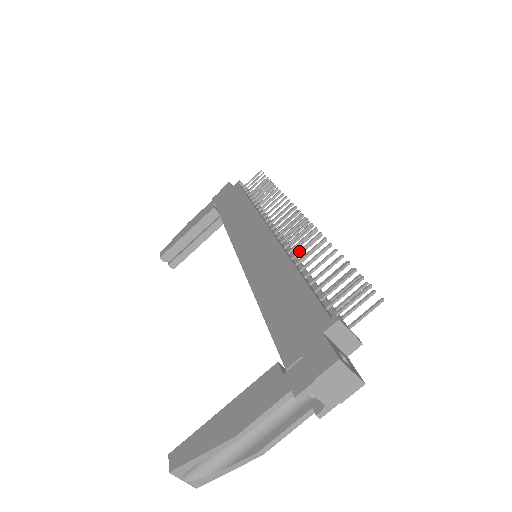
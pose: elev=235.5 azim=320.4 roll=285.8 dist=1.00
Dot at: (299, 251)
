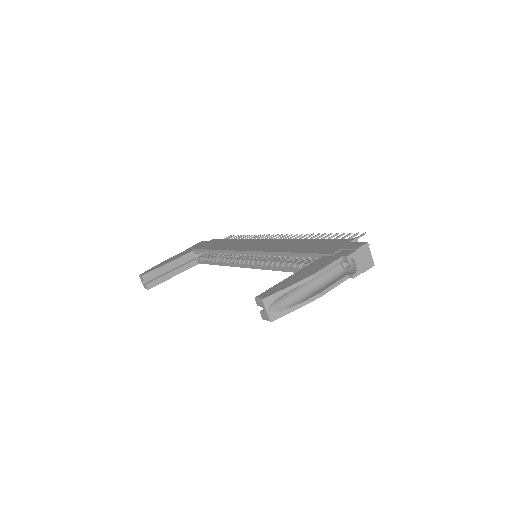
Dot at: occluded
